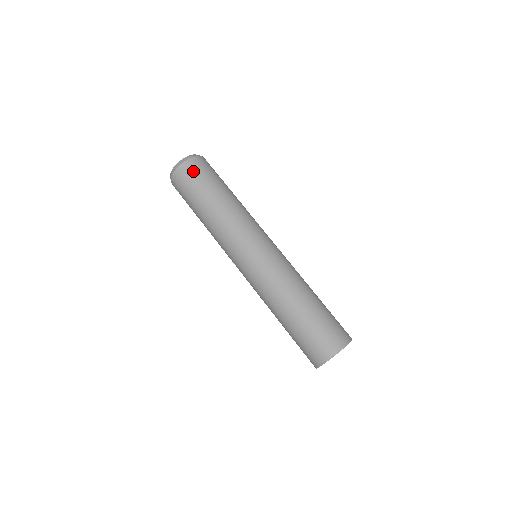
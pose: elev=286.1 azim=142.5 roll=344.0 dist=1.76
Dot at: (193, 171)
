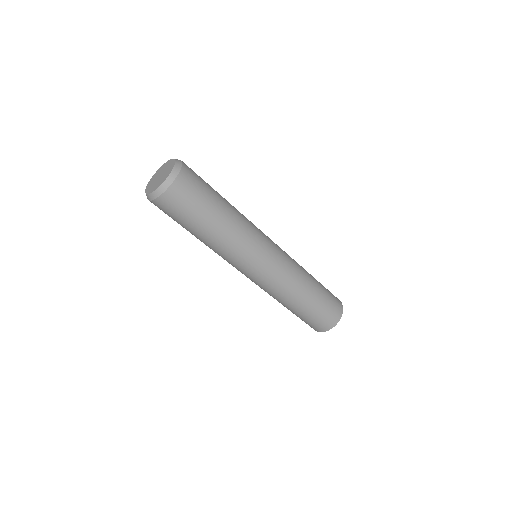
Dot at: occluded
